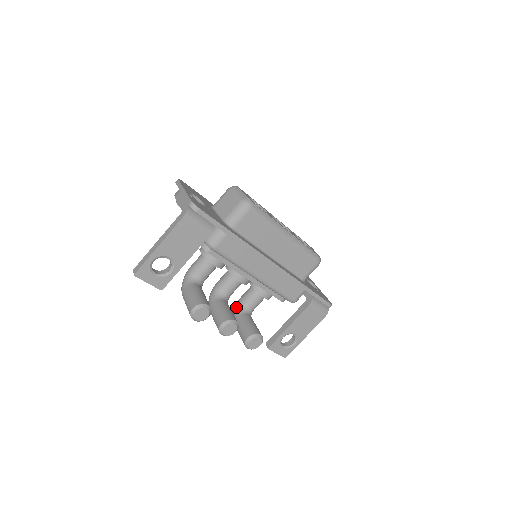
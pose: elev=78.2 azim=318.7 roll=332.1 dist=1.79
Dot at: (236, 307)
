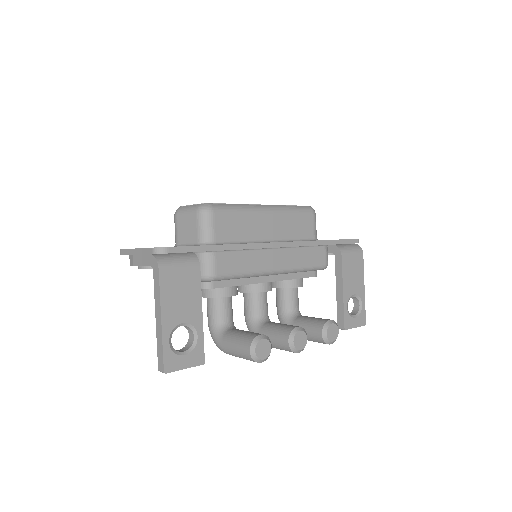
Dot at: (282, 321)
